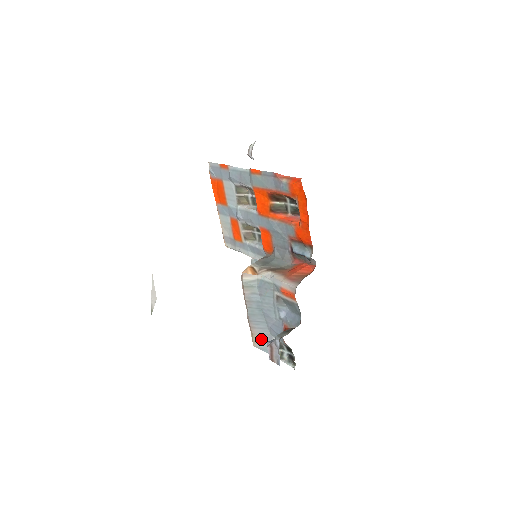
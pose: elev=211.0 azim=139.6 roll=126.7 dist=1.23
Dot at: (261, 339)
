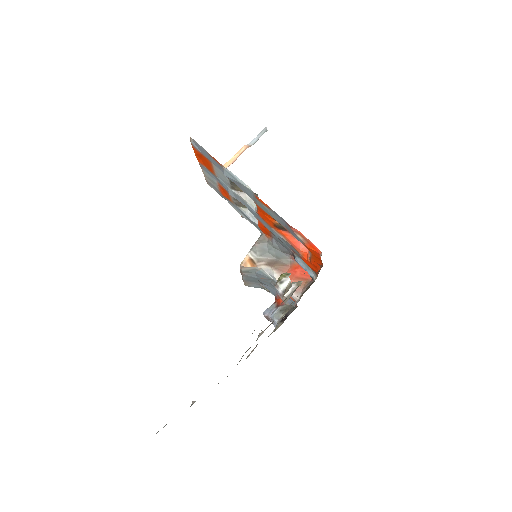
Dot at: (253, 284)
